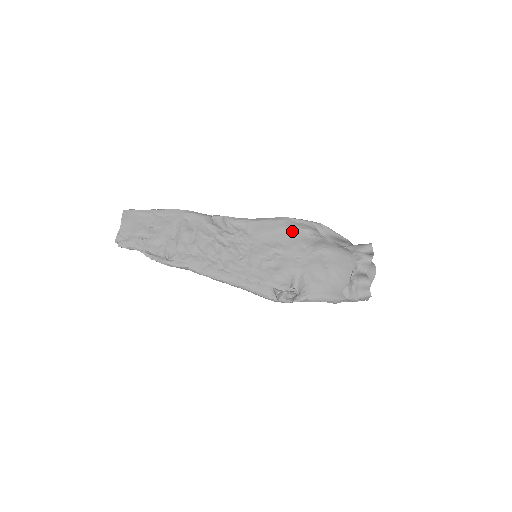
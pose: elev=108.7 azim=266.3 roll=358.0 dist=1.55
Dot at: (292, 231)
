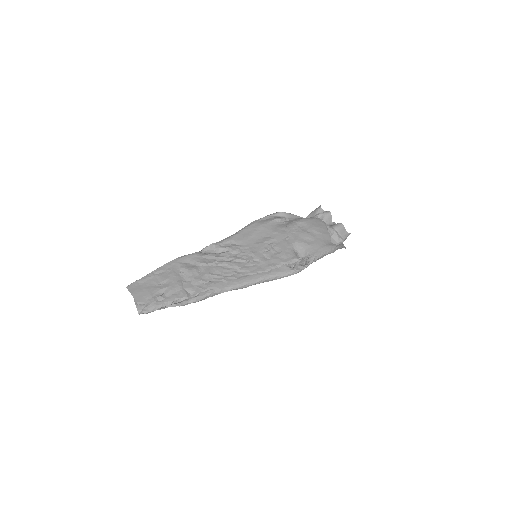
Dot at: (267, 225)
